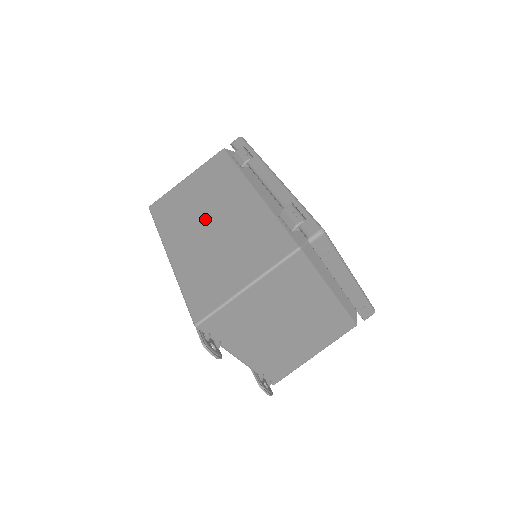
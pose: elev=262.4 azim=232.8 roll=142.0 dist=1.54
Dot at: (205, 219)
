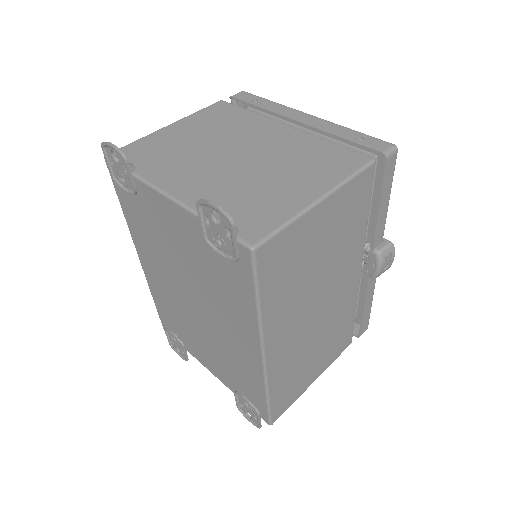
Dot at: occluded
